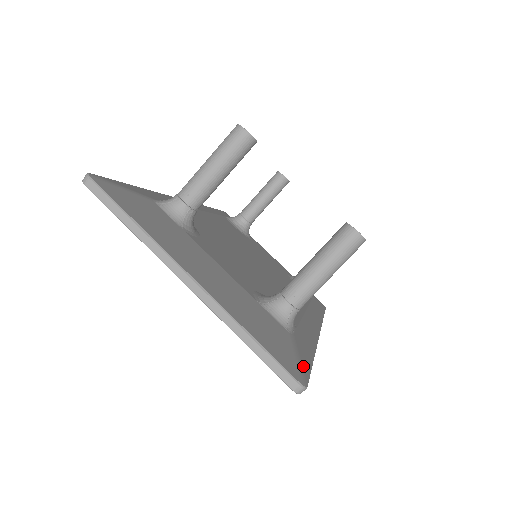
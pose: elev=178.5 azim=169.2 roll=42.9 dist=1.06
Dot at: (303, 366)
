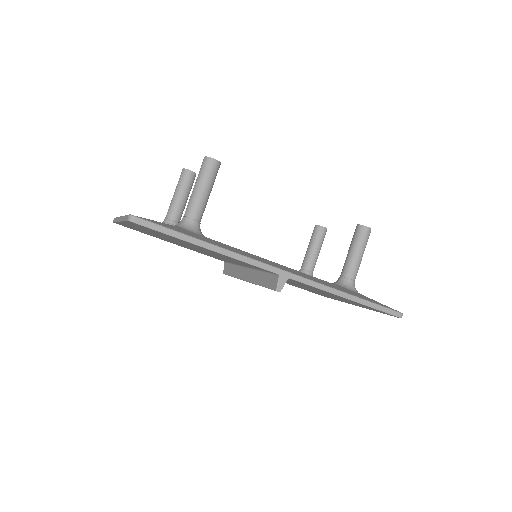
Dot at: (156, 222)
